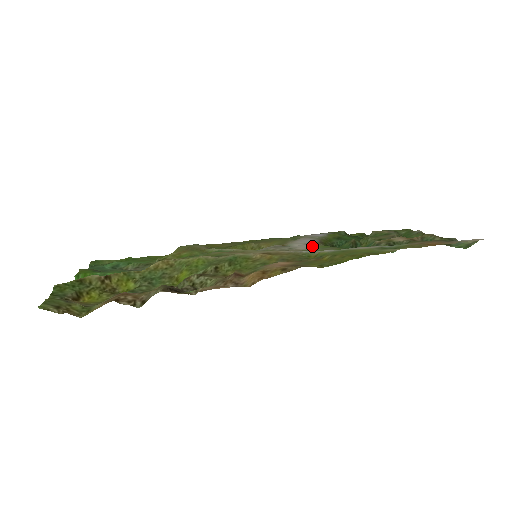
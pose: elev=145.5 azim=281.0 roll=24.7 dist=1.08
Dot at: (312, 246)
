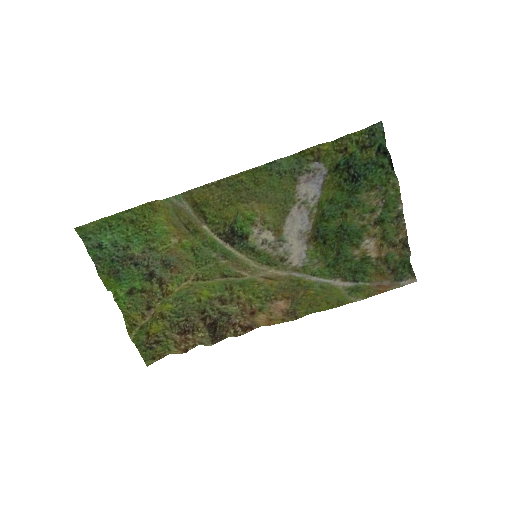
Dot at: (304, 254)
